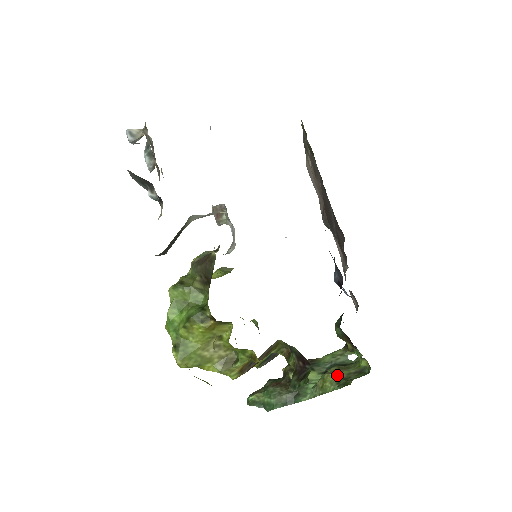
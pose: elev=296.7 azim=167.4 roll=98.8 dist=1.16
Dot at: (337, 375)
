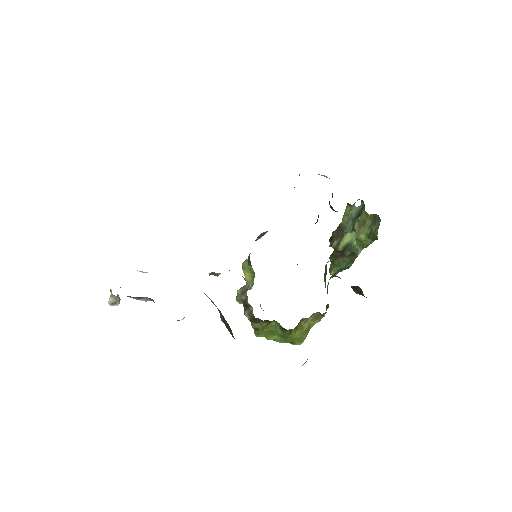
Dot at: (364, 234)
